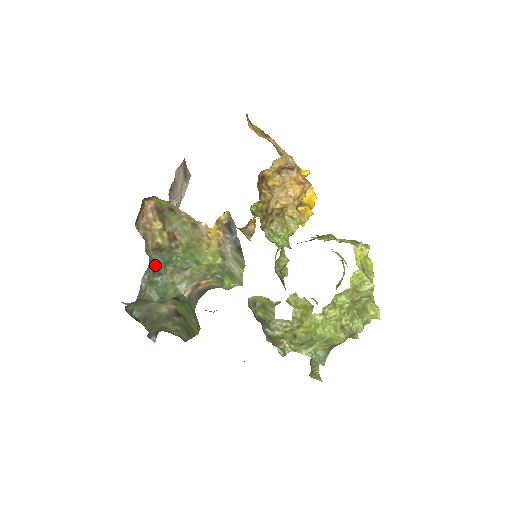
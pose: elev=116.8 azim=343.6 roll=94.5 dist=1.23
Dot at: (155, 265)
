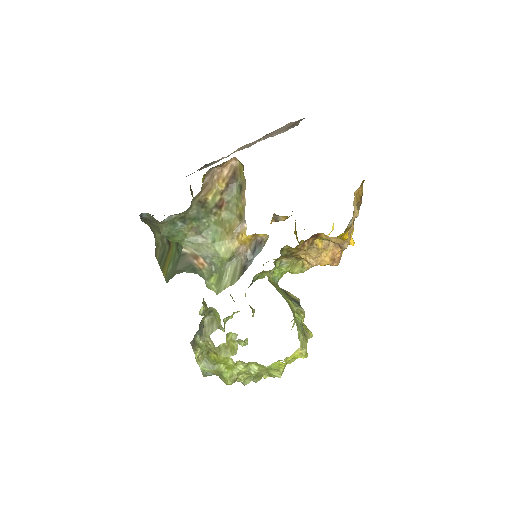
Dot at: (188, 213)
